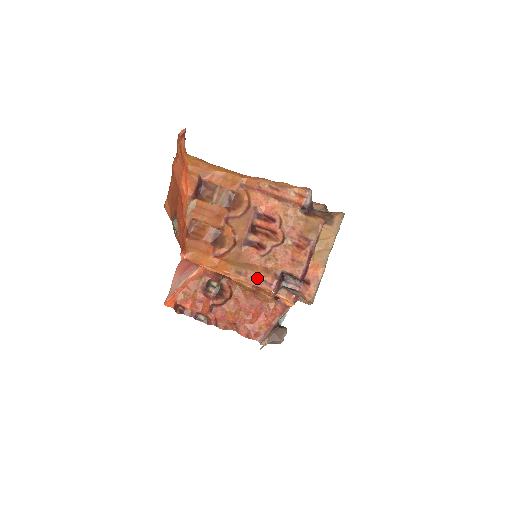
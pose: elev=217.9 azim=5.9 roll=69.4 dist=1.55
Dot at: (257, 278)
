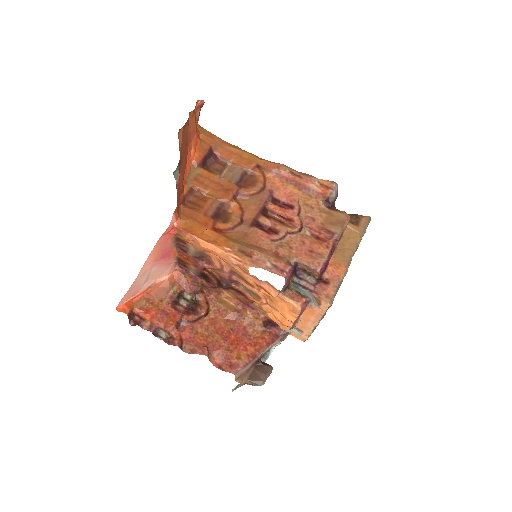
Dot at: (266, 261)
